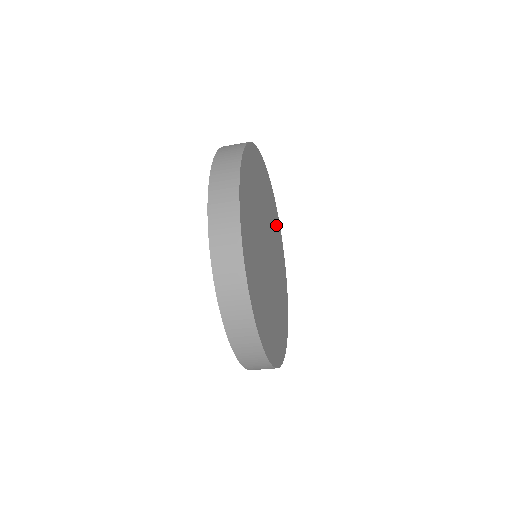
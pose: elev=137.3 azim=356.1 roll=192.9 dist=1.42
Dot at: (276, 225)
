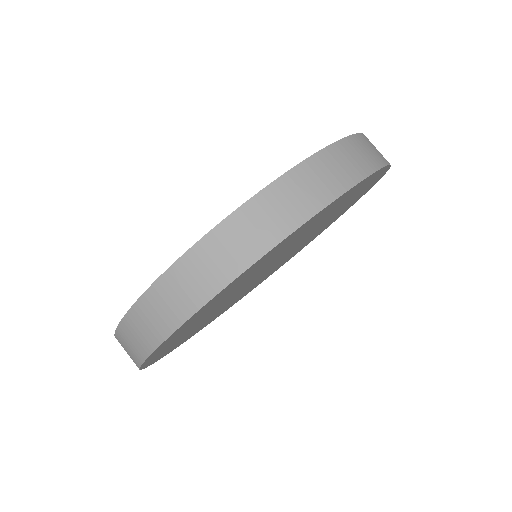
Dot at: (290, 257)
